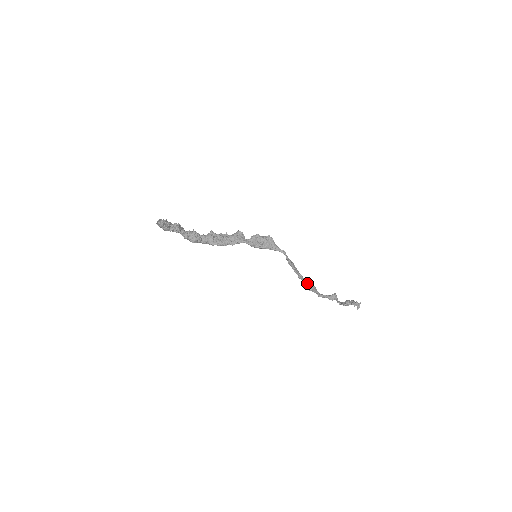
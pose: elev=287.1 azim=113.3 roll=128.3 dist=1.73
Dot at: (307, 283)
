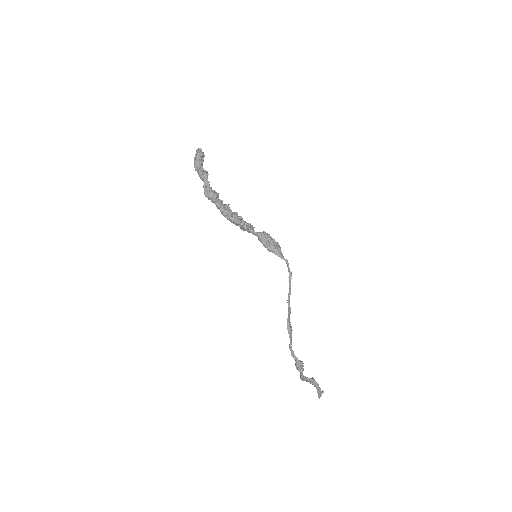
Dot at: occluded
